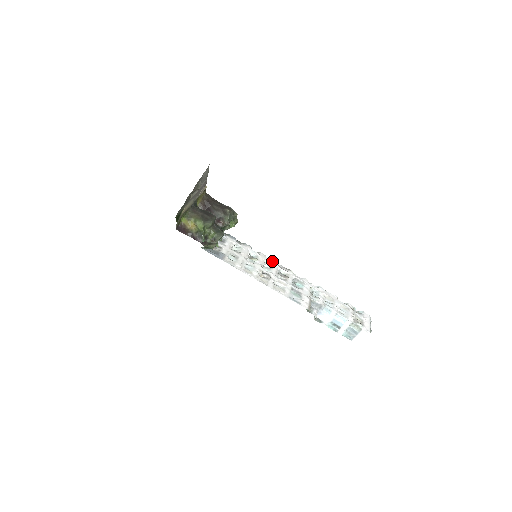
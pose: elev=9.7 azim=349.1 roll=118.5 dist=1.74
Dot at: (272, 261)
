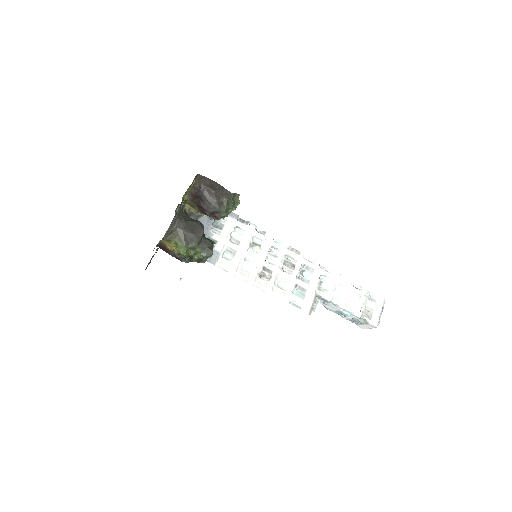
Dot at: (280, 243)
